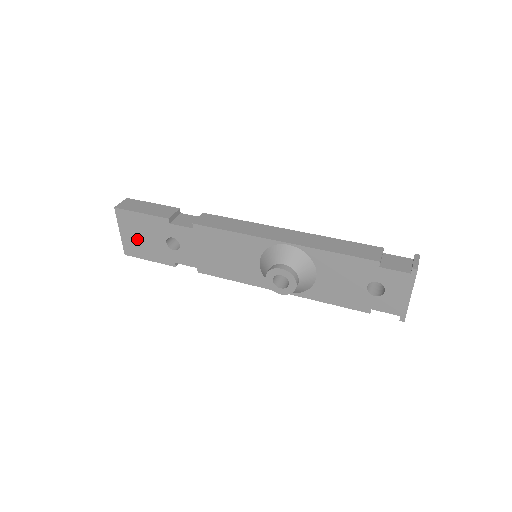
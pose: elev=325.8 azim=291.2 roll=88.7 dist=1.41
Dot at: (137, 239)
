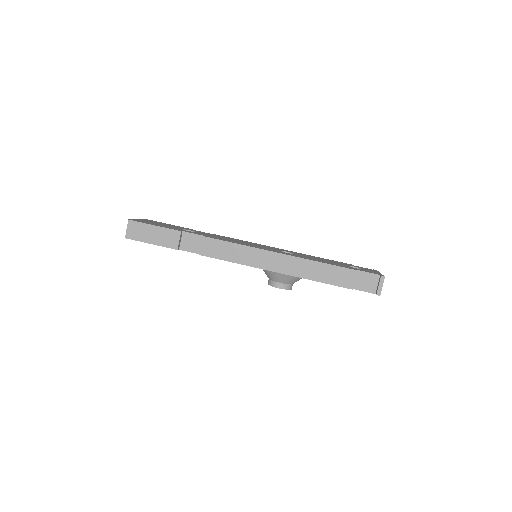
Dot at: occluded
